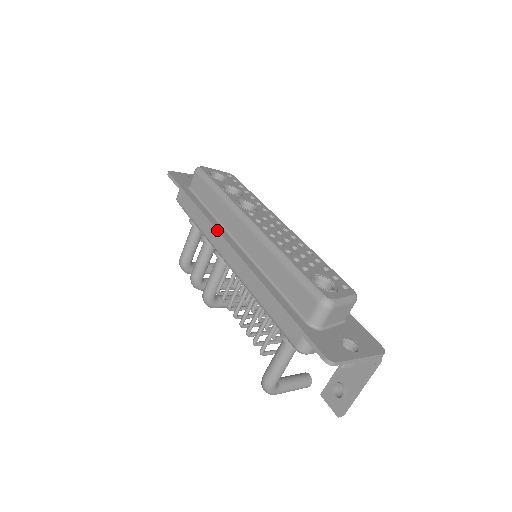
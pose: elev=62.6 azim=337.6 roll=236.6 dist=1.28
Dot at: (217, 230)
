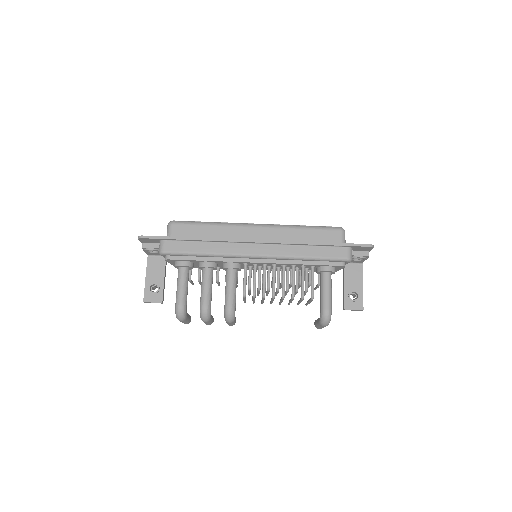
Dot at: (238, 239)
